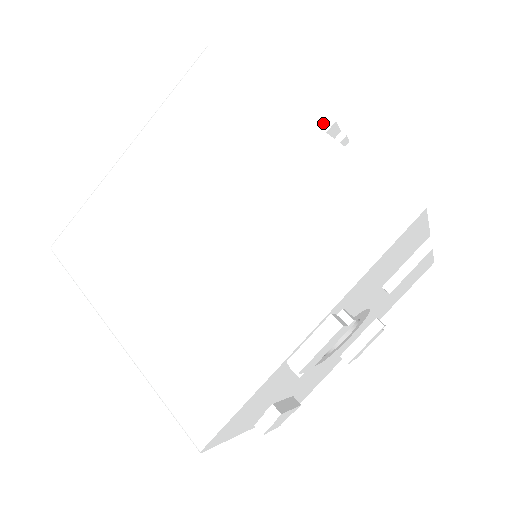
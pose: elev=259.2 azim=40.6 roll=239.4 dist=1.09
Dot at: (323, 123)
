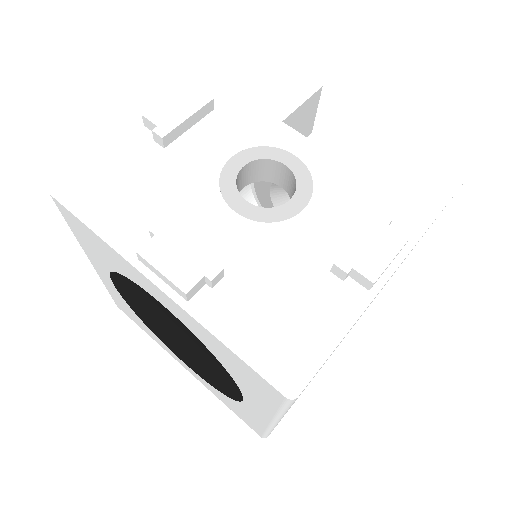
Dot at: occluded
